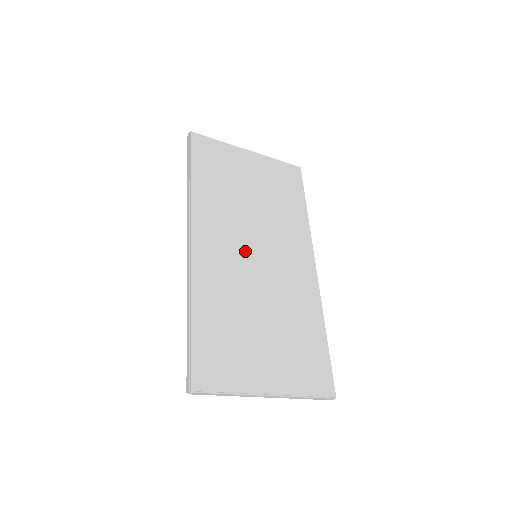
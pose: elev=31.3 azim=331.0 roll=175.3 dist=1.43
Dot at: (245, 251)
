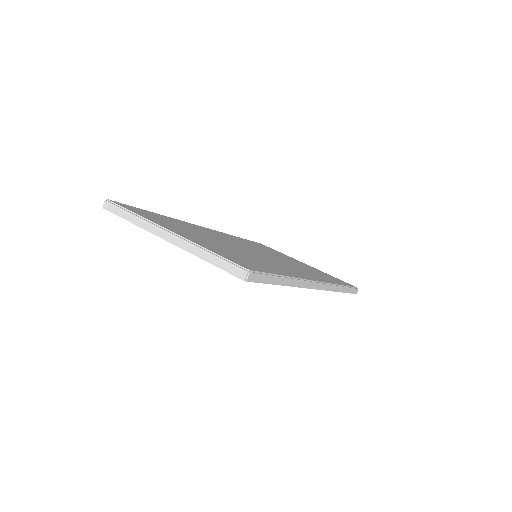
Dot at: (246, 247)
